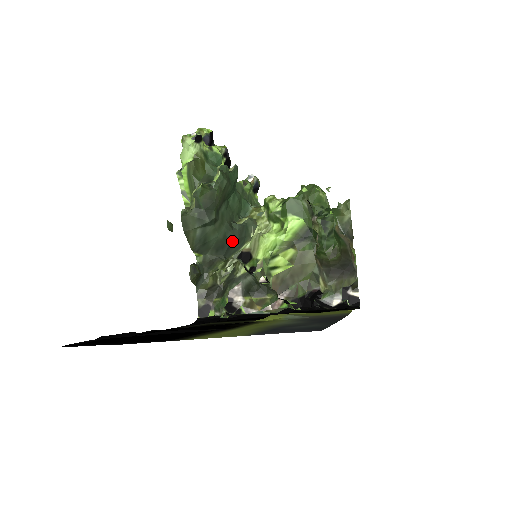
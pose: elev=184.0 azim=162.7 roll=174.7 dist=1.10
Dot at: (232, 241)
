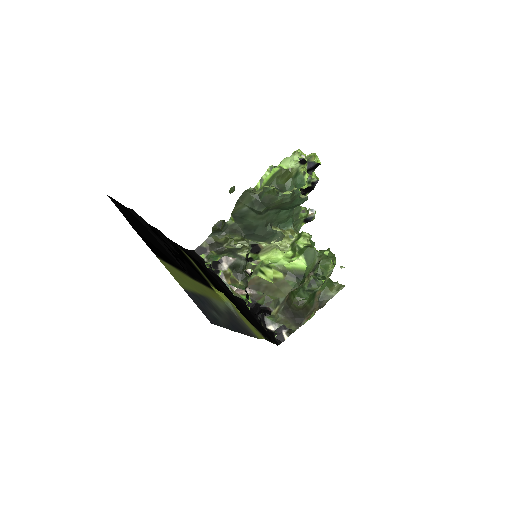
Dot at: (258, 233)
